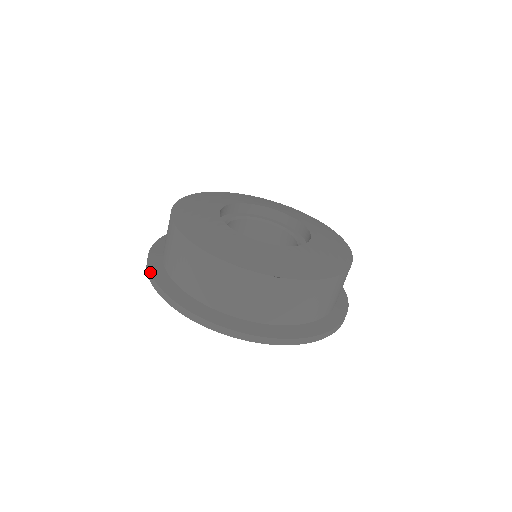
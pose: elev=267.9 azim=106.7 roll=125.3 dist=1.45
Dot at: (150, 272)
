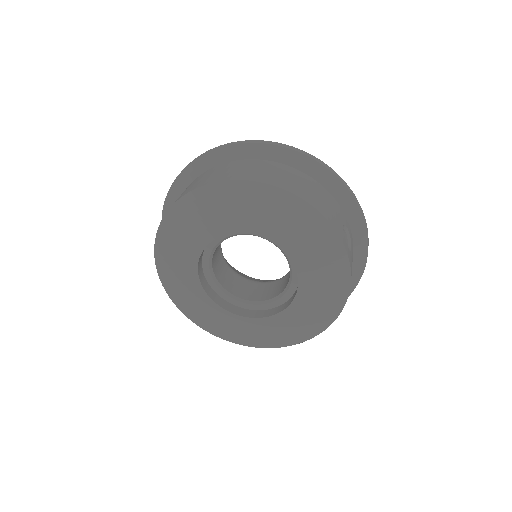
Dot at: occluded
